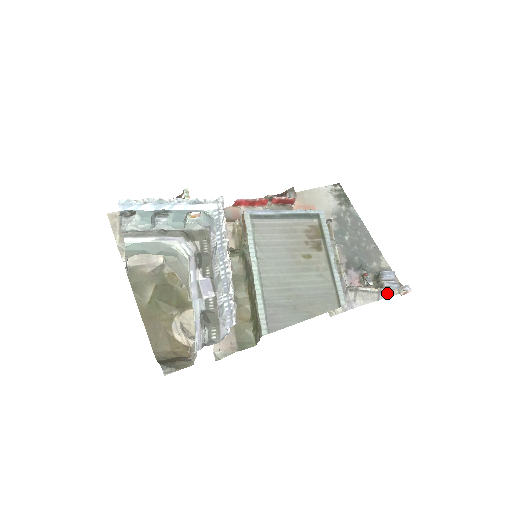
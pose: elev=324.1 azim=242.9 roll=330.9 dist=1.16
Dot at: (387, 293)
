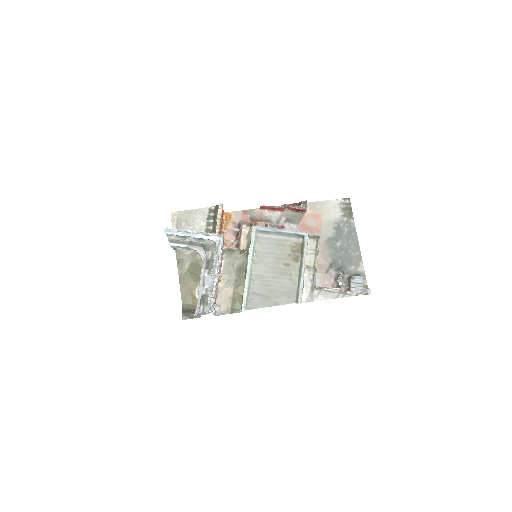
Dot at: (346, 294)
